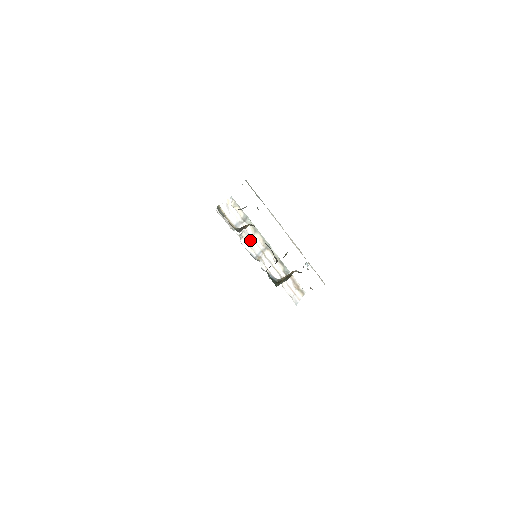
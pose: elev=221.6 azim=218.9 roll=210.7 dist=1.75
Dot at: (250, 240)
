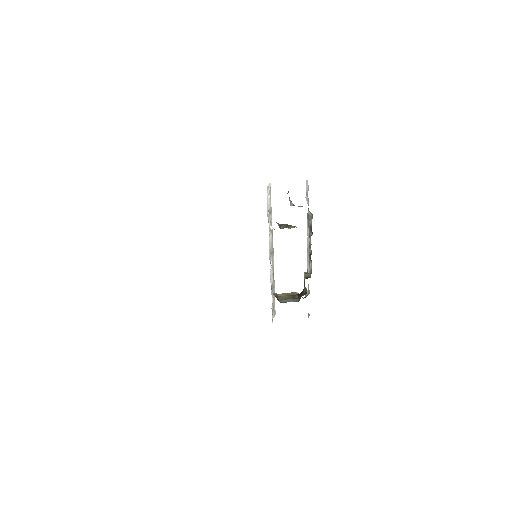
Dot at: occluded
